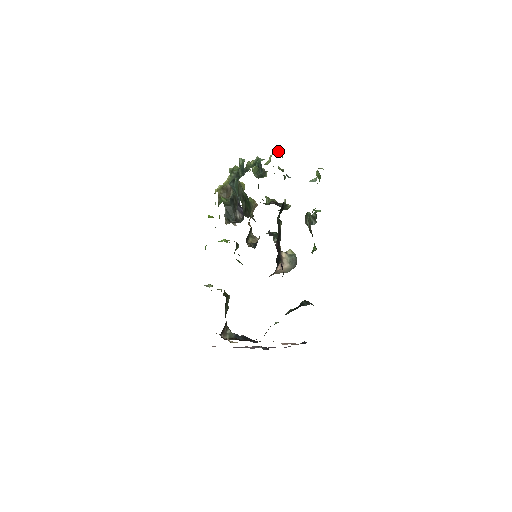
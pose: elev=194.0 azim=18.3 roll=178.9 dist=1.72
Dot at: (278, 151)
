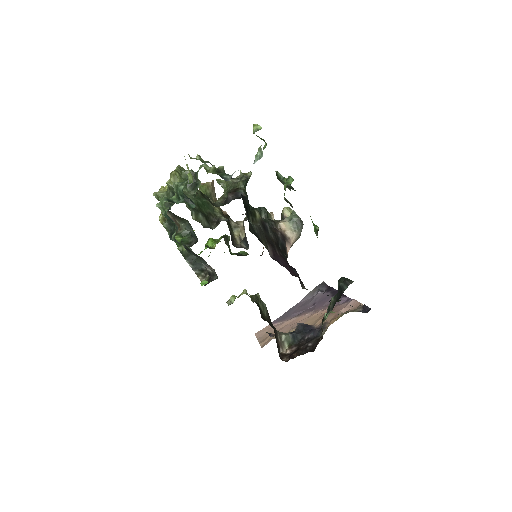
Dot at: (191, 158)
